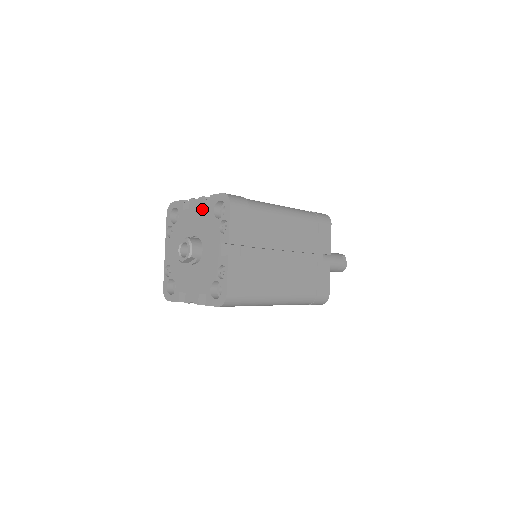
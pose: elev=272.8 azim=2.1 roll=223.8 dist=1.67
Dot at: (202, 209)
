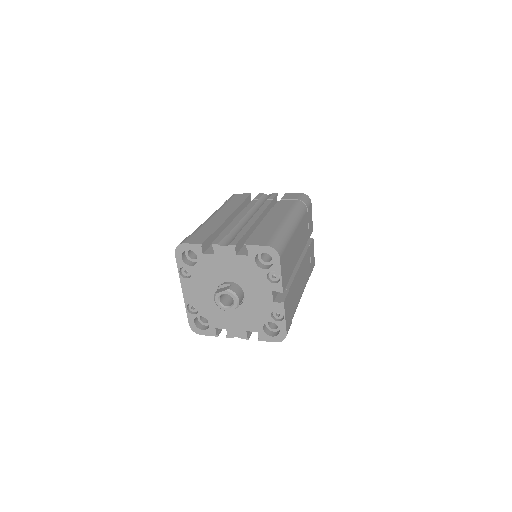
Dot at: (236, 257)
